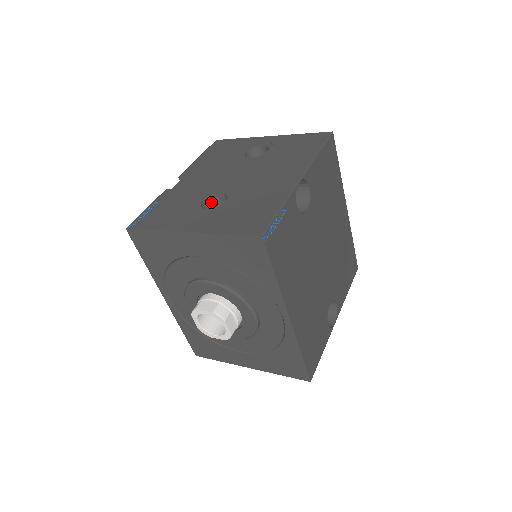
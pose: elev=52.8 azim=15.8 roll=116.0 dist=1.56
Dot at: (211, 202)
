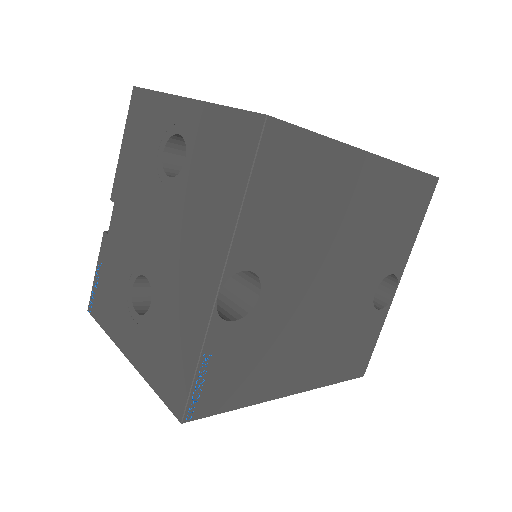
Dot at: (145, 278)
